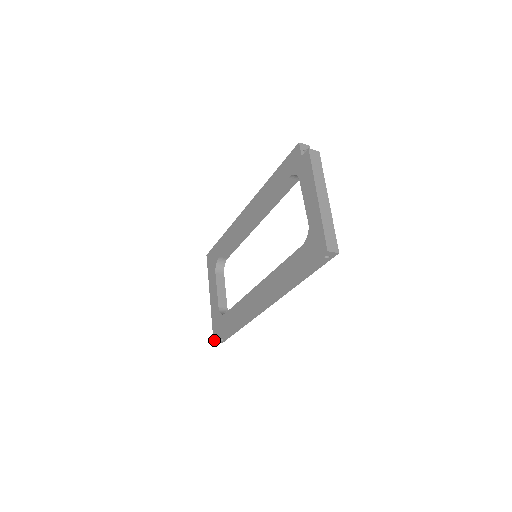
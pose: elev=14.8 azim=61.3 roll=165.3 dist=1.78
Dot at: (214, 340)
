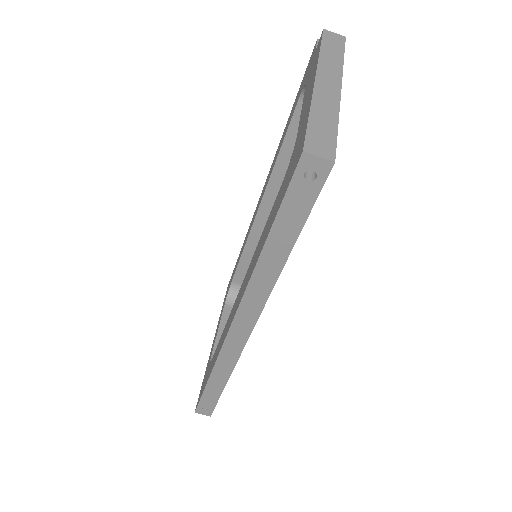
Dot at: occluded
